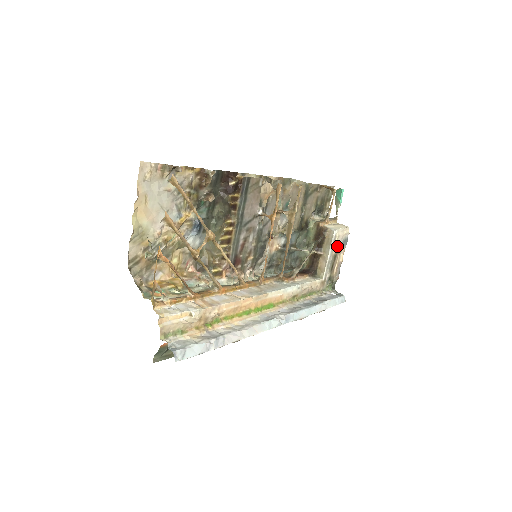
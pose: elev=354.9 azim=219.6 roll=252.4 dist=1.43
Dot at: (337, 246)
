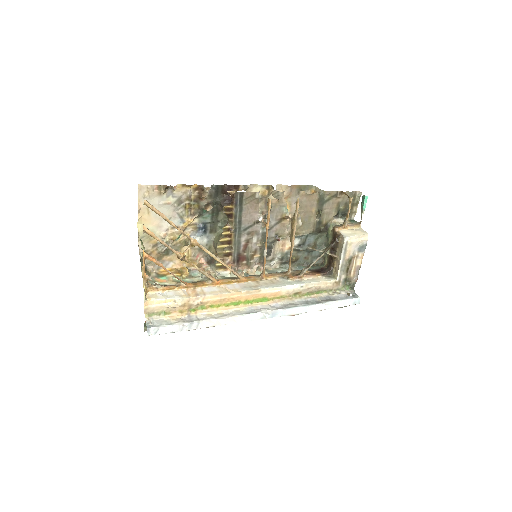
Dot at: (351, 251)
